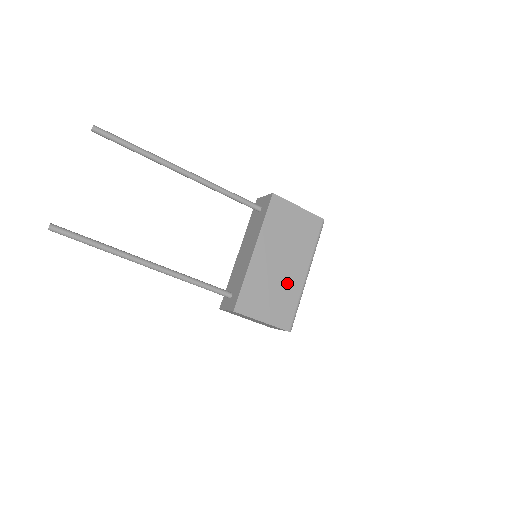
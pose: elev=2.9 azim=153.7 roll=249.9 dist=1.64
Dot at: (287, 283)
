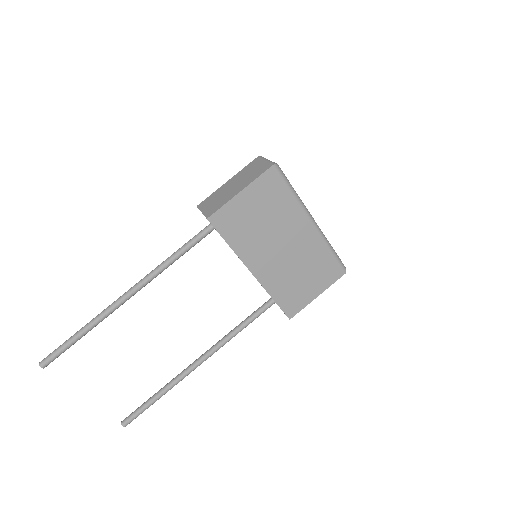
Dot at: (305, 252)
